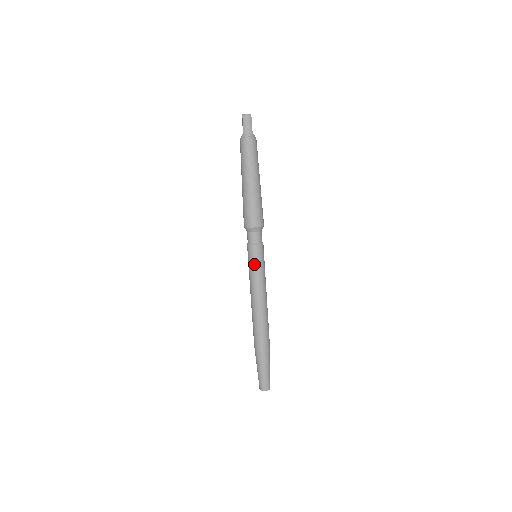
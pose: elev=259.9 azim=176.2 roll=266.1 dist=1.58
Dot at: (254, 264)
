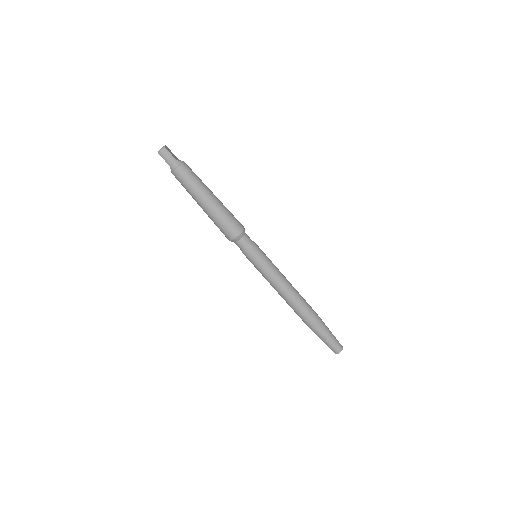
Dot at: (258, 265)
